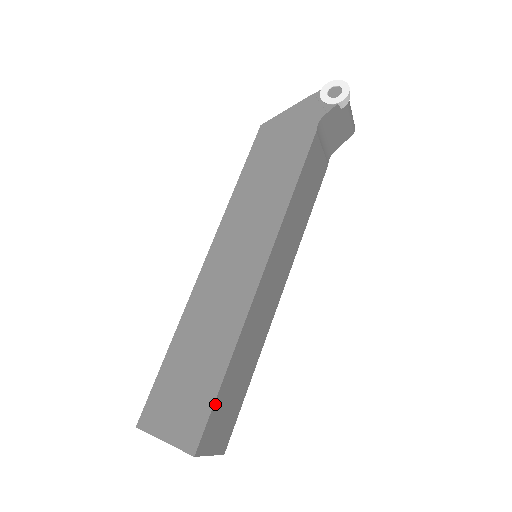
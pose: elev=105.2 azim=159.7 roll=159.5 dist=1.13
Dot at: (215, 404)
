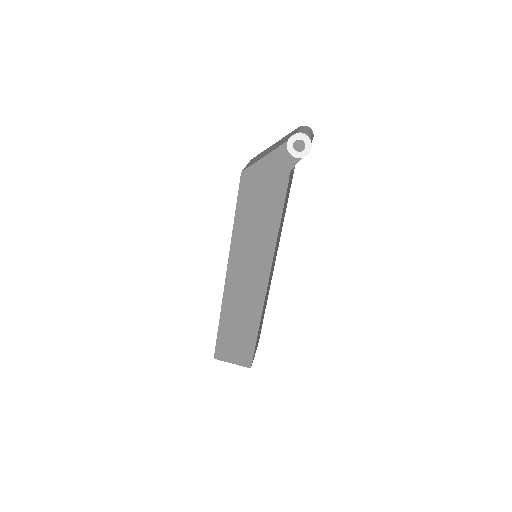
Dot at: (255, 347)
